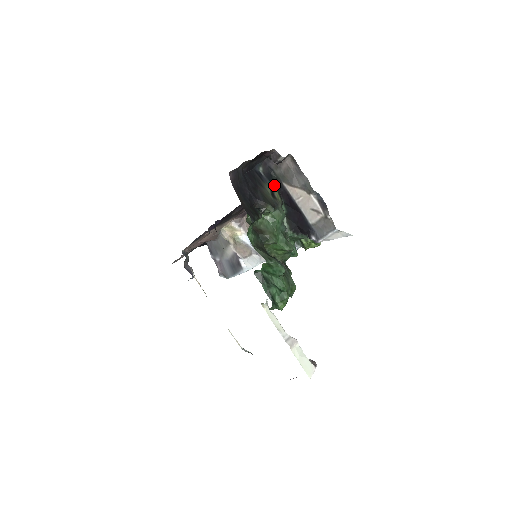
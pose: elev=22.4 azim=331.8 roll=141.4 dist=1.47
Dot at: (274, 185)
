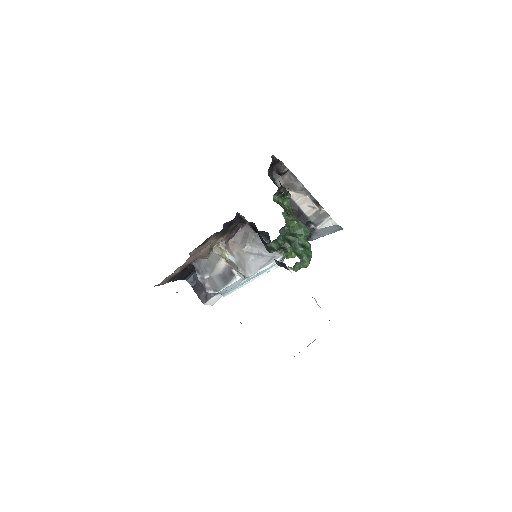
Dot at: occluded
